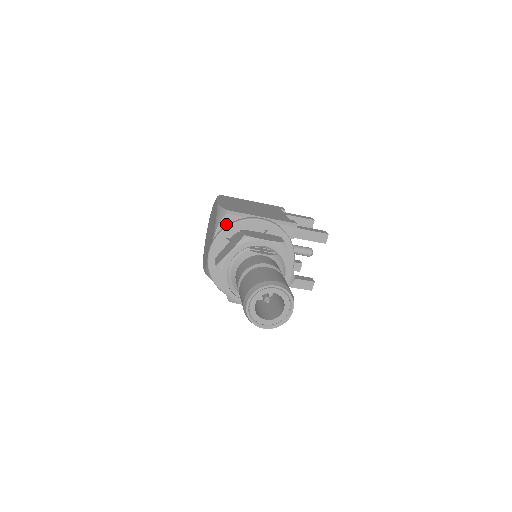
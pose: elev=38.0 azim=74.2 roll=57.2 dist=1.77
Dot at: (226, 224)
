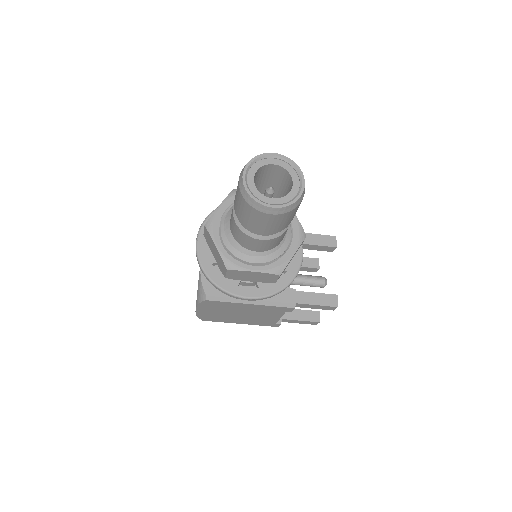
Dot at: occluded
